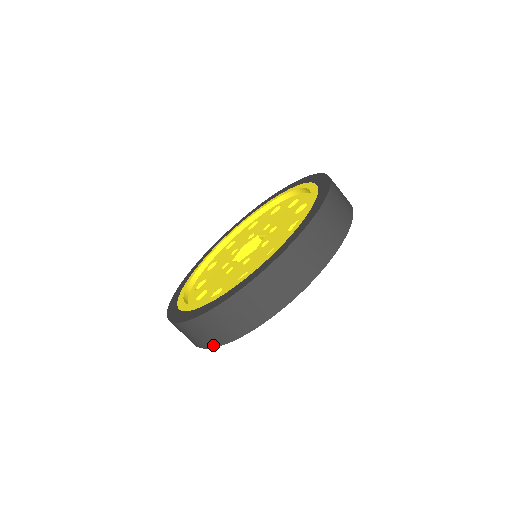
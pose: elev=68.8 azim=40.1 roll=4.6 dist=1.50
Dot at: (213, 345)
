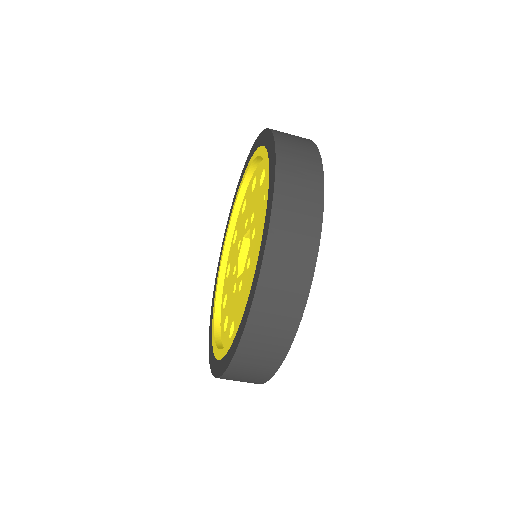
Dot at: (276, 365)
